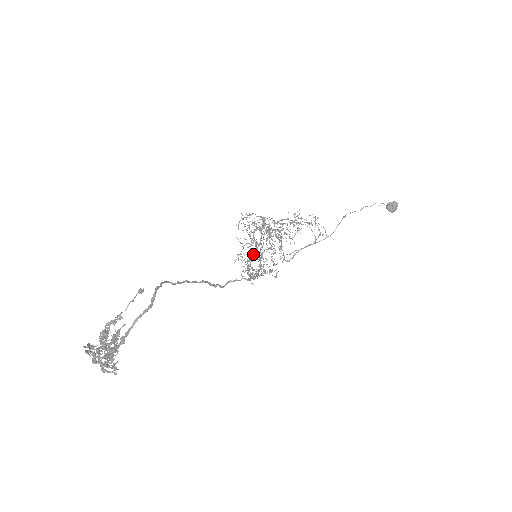
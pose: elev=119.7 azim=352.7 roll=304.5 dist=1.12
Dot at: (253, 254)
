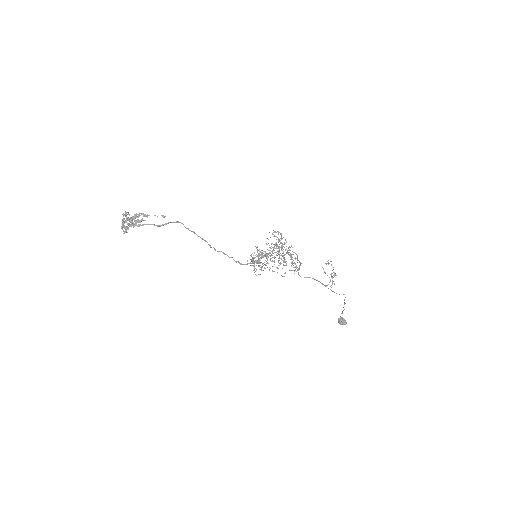
Dot at: (262, 253)
